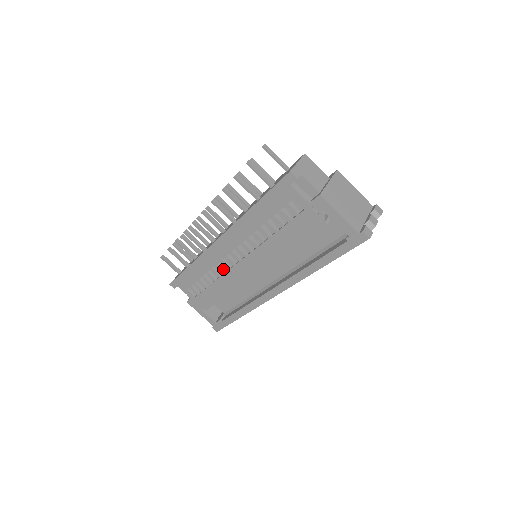
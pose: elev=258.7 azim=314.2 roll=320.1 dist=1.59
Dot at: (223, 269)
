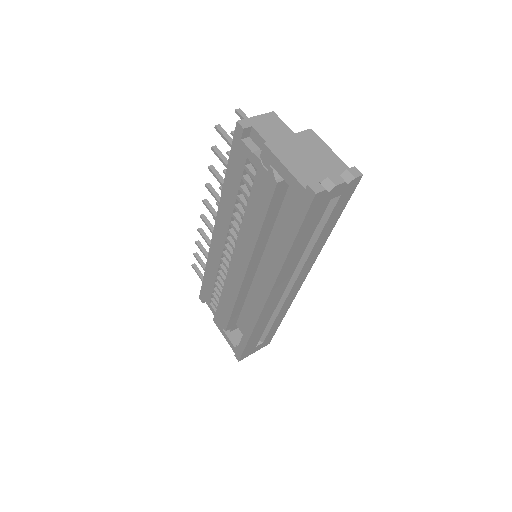
Dot at: (225, 271)
